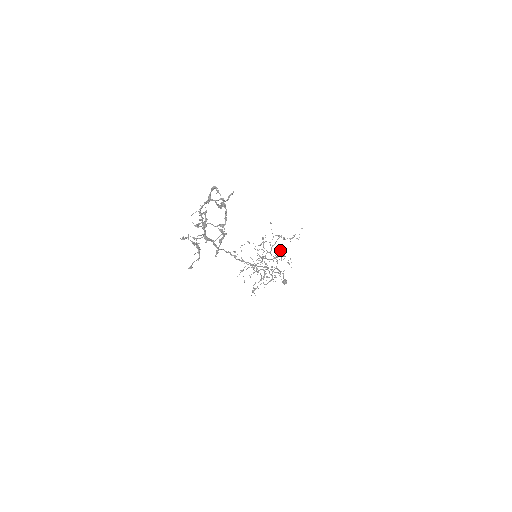
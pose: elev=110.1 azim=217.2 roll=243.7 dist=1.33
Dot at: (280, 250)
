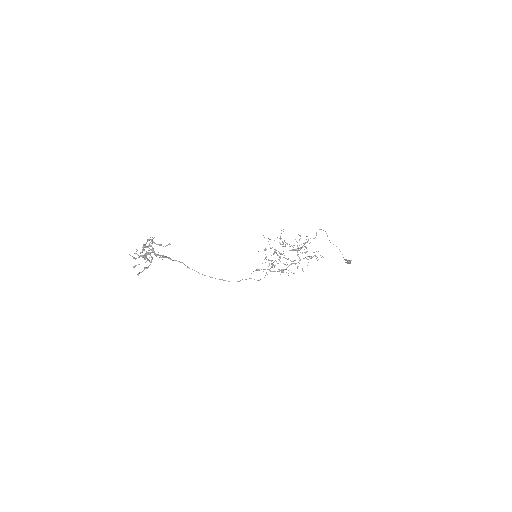
Dot at: (316, 251)
